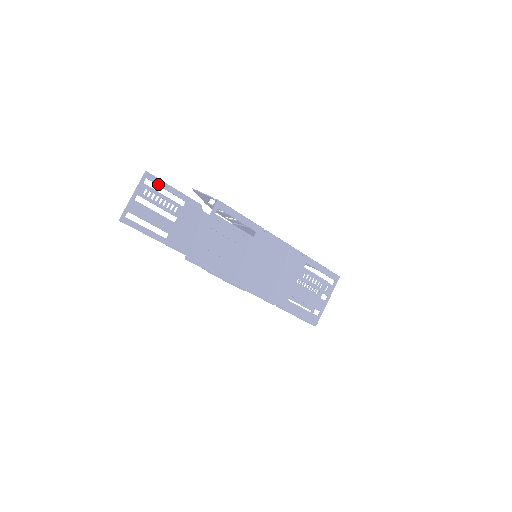
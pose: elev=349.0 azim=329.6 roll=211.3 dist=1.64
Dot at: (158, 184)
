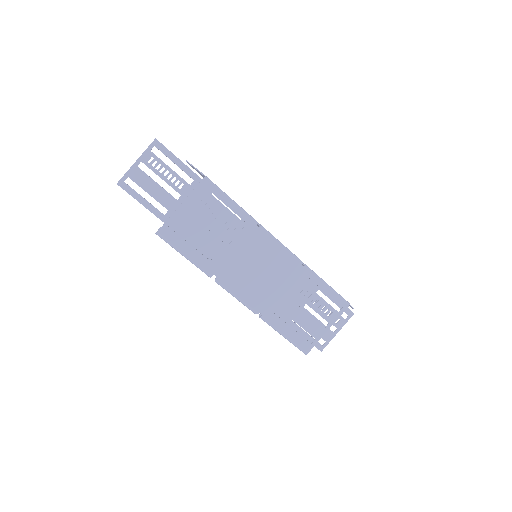
Dot at: (166, 155)
